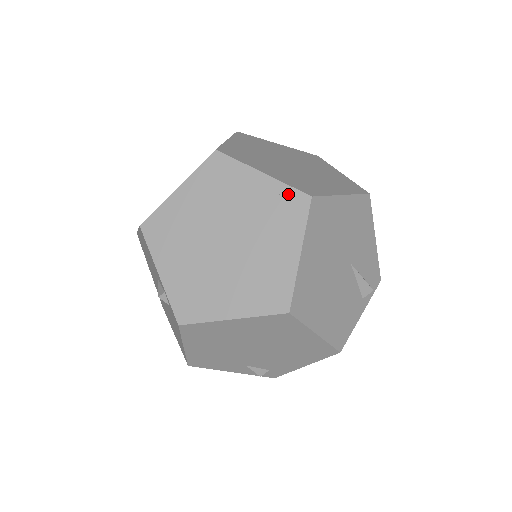
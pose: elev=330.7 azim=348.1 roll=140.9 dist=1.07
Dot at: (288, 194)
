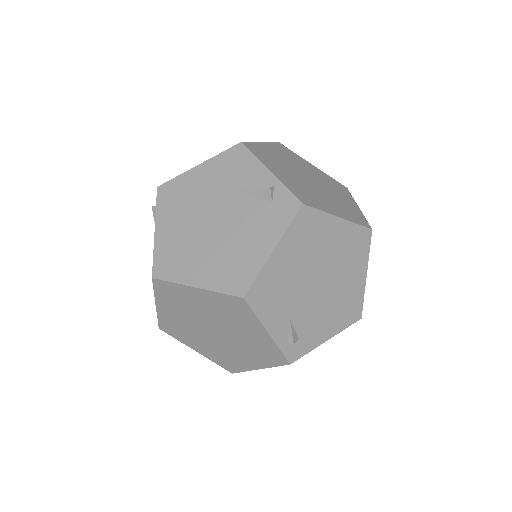
Dot at: (334, 180)
